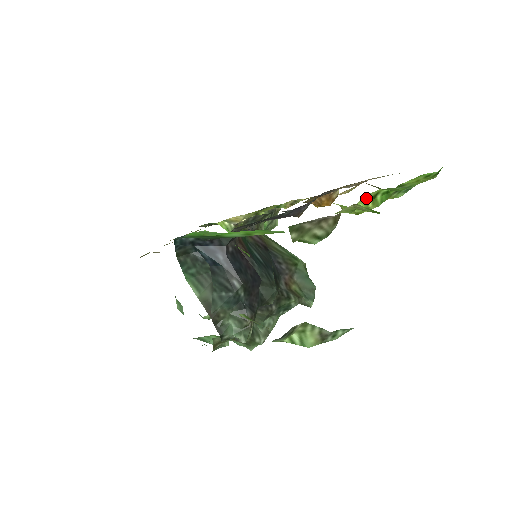
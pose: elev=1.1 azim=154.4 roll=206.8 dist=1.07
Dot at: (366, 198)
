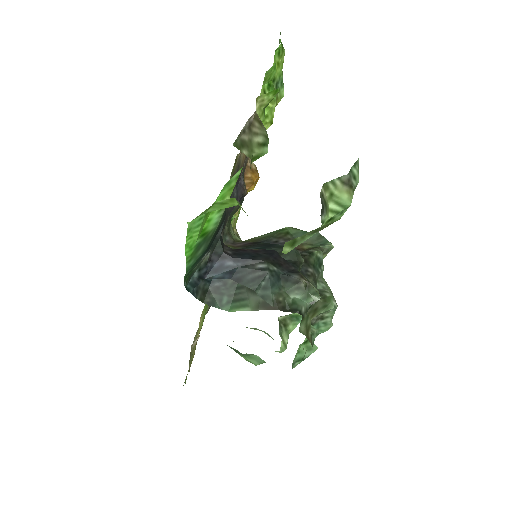
Dot at: occluded
